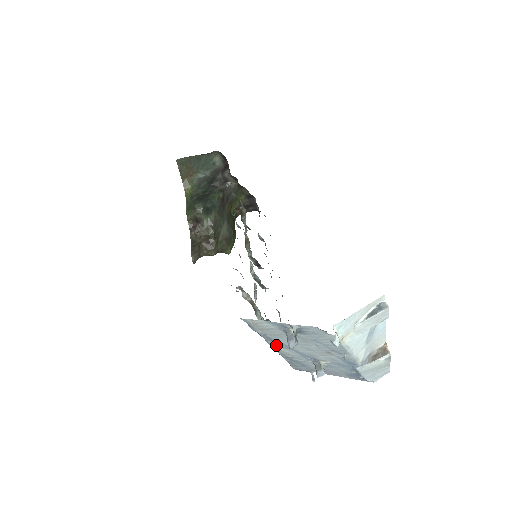
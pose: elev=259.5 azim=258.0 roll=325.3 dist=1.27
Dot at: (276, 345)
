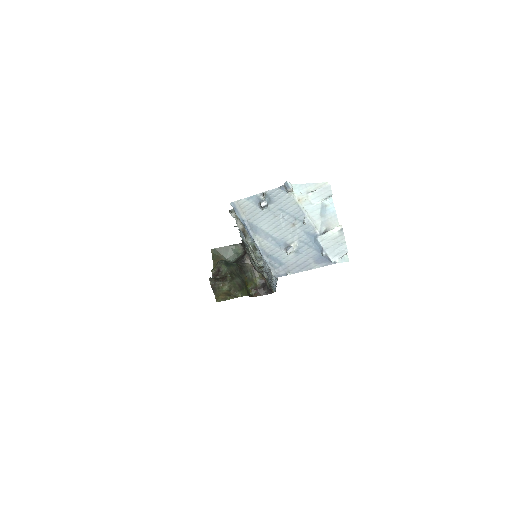
Dot at: (256, 235)
